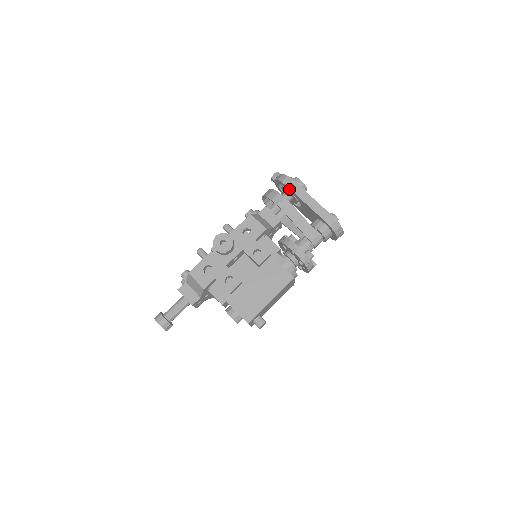
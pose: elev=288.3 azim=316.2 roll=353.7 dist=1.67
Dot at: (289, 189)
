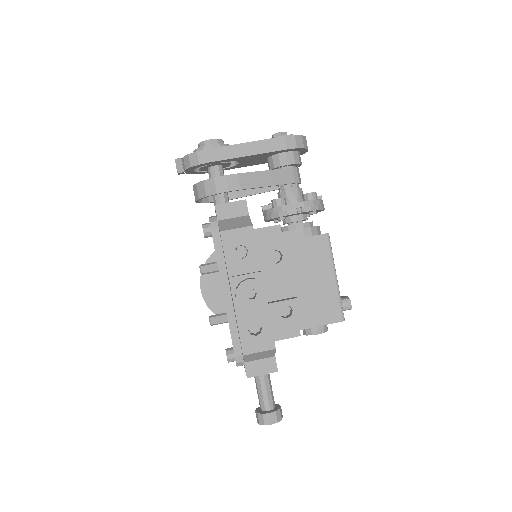
Dot at: (215, 162)
